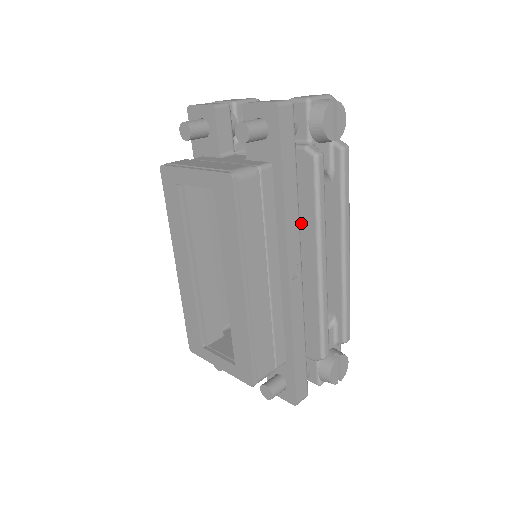
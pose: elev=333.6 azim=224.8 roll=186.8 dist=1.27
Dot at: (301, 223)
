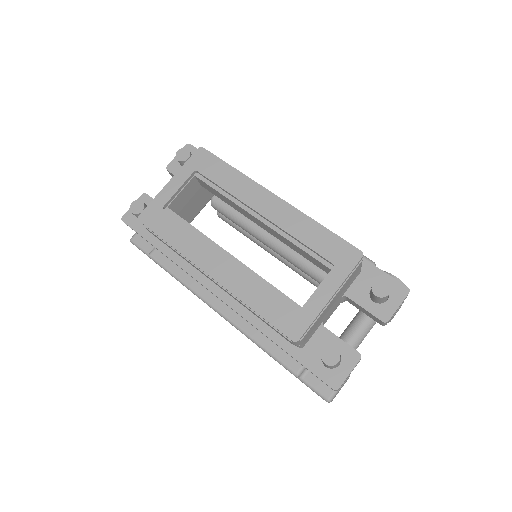
Dot at: occluded
